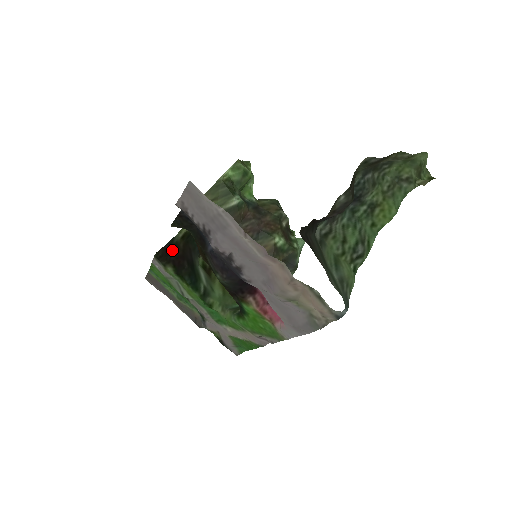
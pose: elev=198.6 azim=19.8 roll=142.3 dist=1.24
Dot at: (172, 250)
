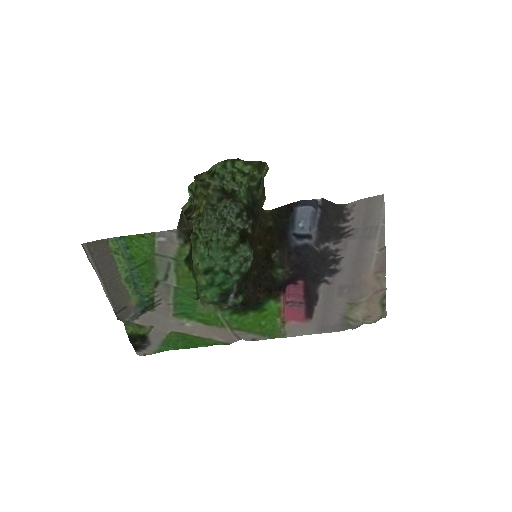
Dot at: (187, 226)
